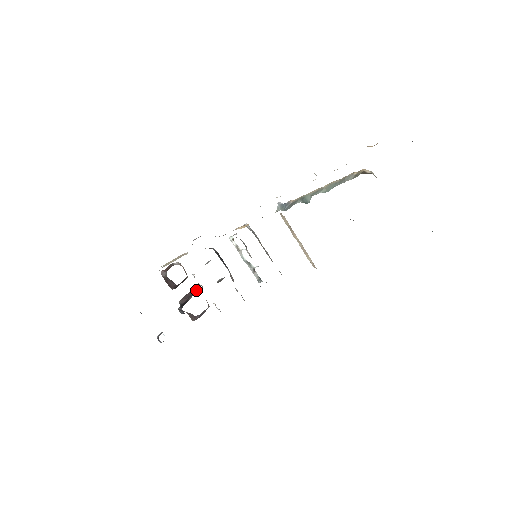
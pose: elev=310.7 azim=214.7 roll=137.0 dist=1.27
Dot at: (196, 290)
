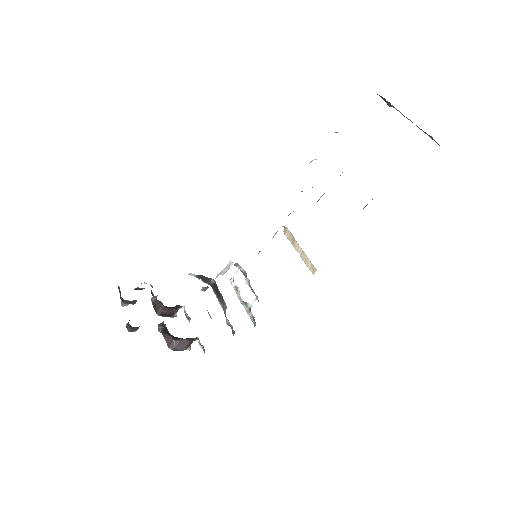
Dot at: occluded
